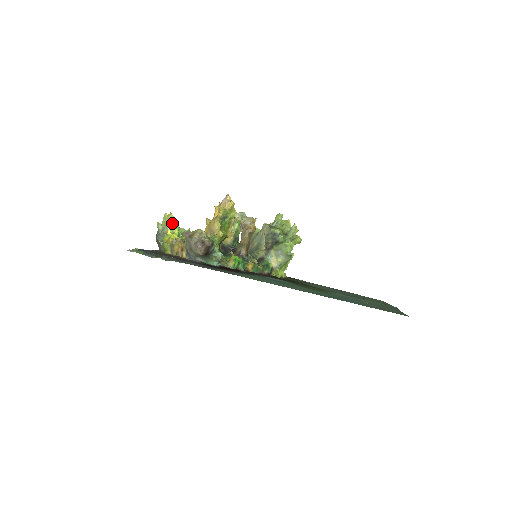
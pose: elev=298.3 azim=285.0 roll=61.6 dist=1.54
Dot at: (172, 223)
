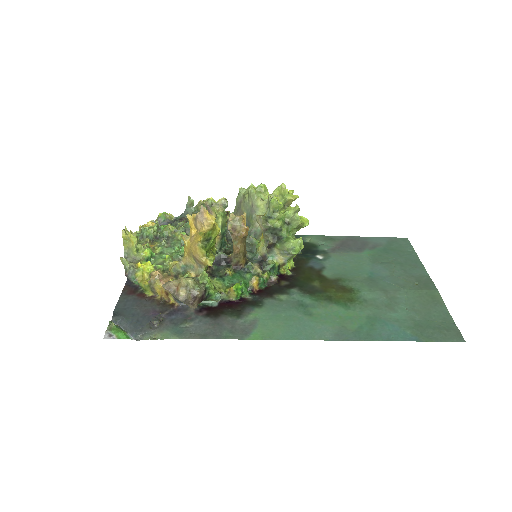
Dot at: (137, 243)
